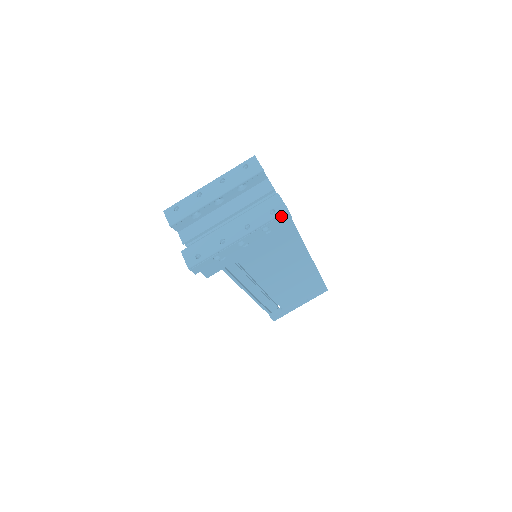
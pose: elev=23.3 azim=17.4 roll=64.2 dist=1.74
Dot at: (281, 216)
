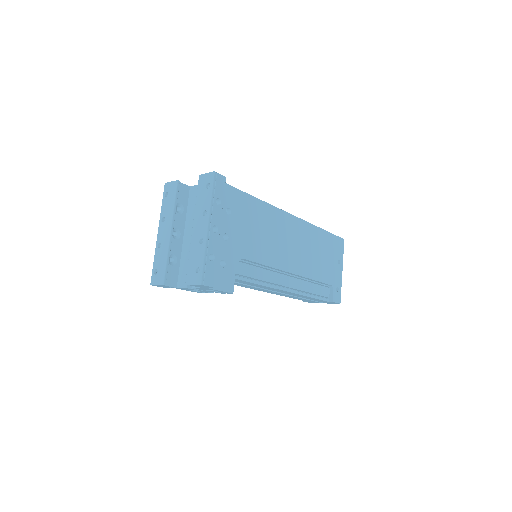
Dot at: (216, 181)
